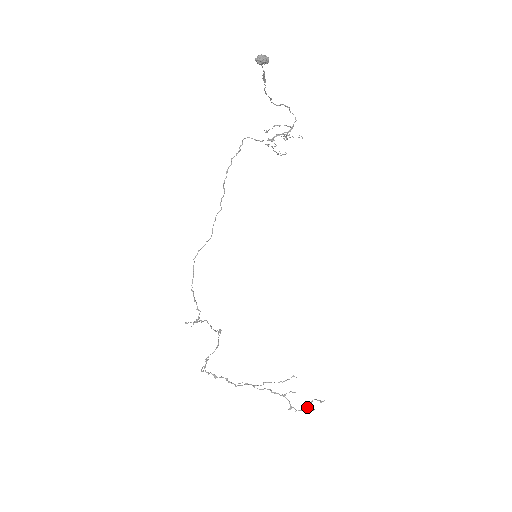
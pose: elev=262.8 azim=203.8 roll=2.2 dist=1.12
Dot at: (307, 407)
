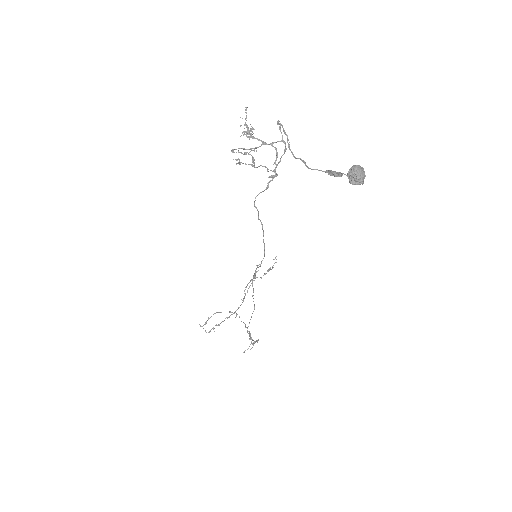
Dot at: (268, 270)
